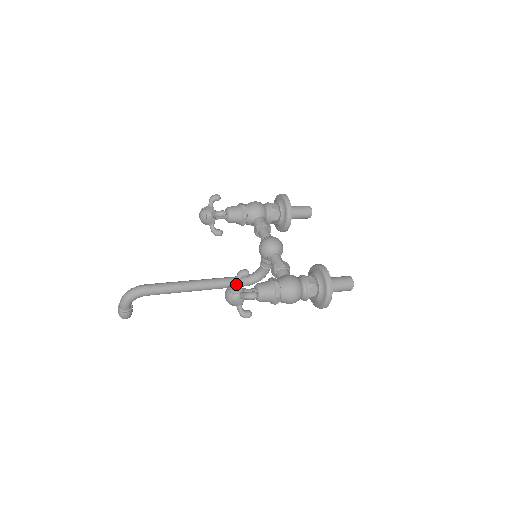
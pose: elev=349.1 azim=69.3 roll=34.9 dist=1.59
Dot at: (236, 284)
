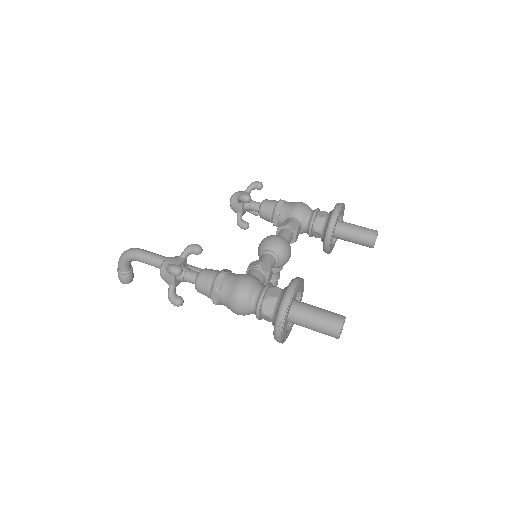
Dot at: (178, 257)
